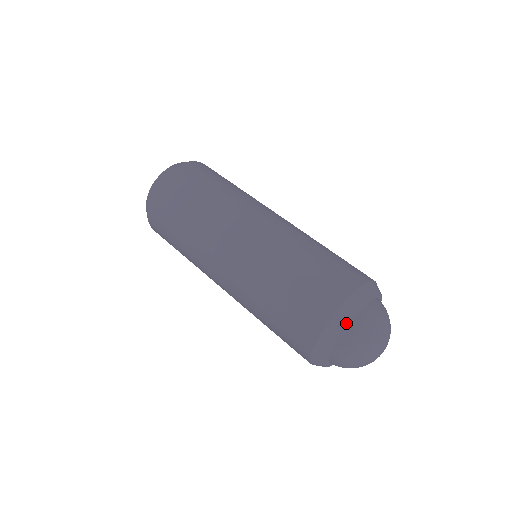
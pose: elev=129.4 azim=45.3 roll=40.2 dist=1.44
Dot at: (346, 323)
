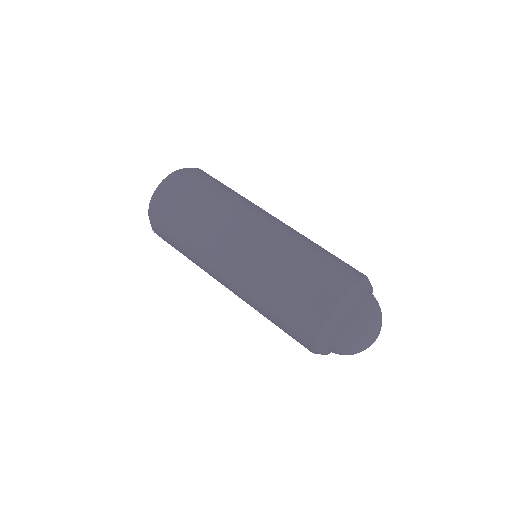
Dot at: (359, 299)
